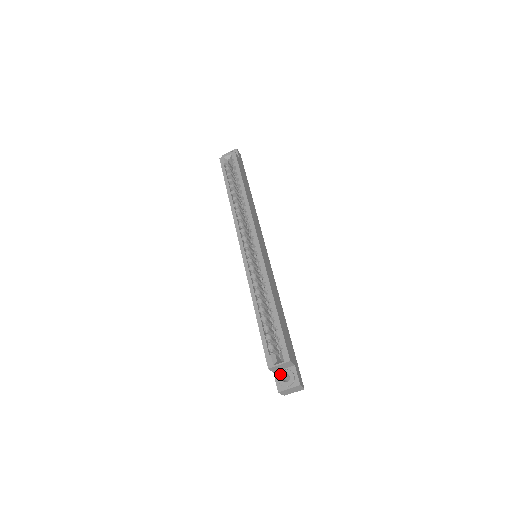
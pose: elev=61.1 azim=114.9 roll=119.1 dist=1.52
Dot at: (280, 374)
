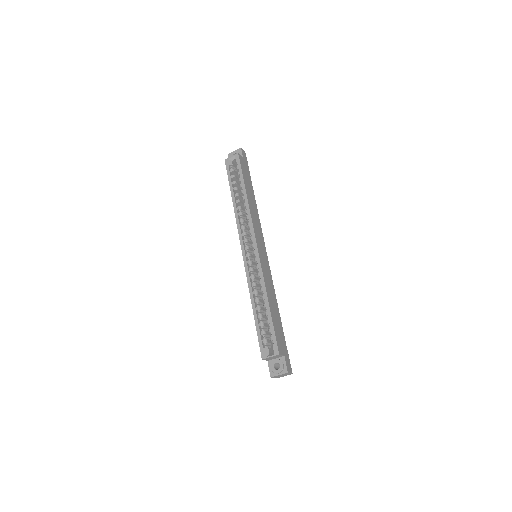
Dot at: (272, 363)
